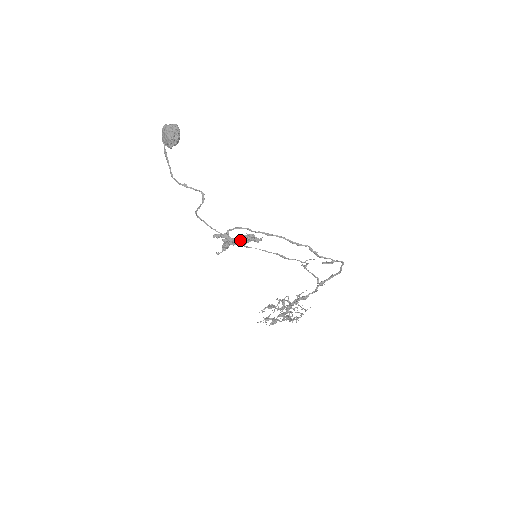
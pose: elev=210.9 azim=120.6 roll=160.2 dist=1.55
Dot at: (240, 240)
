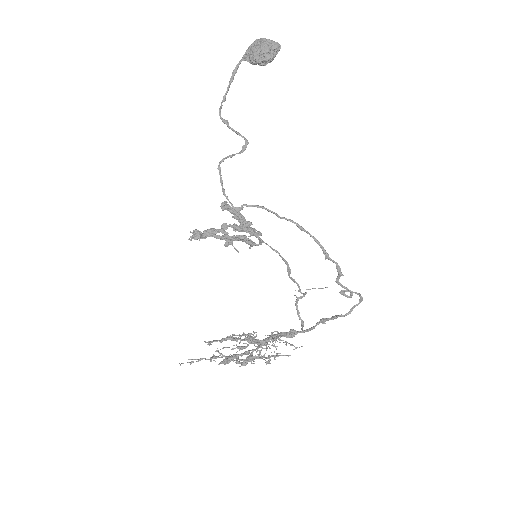
Dot at: occluded
